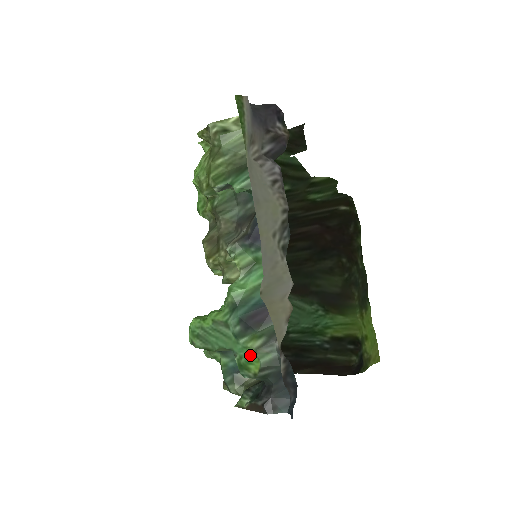
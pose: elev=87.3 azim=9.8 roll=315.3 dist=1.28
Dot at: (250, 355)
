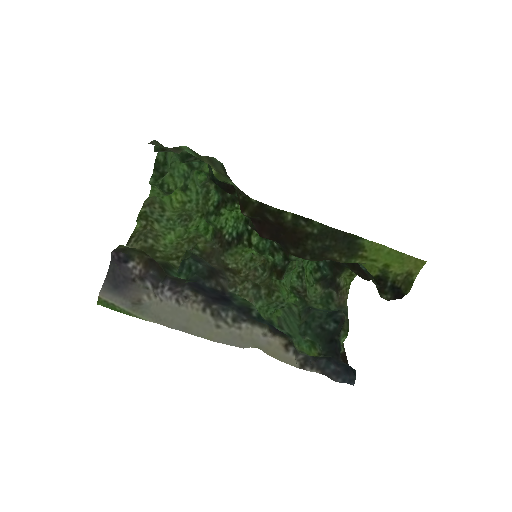
Dot at: (304, 348)
